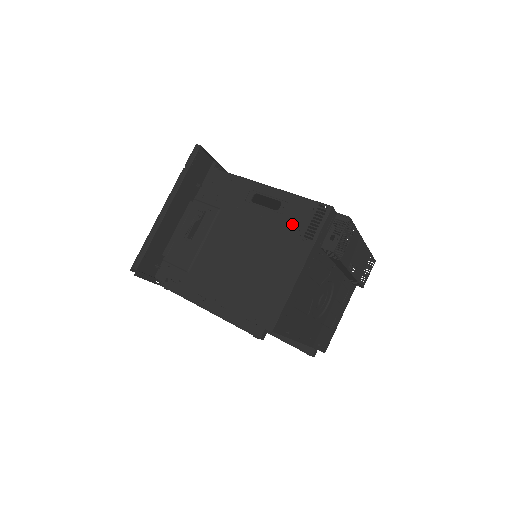
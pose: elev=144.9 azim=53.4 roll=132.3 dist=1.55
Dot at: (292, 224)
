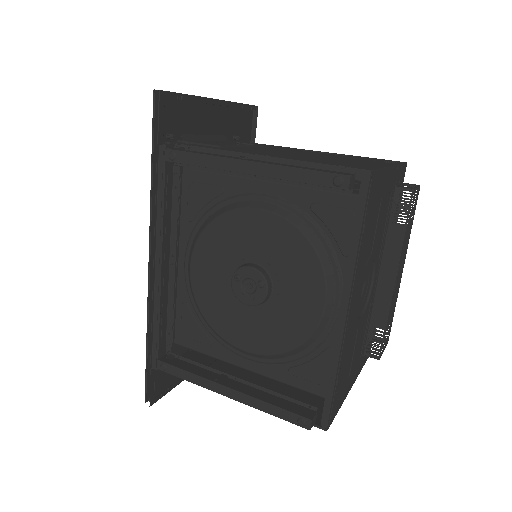
Dot at: (364, 158)
